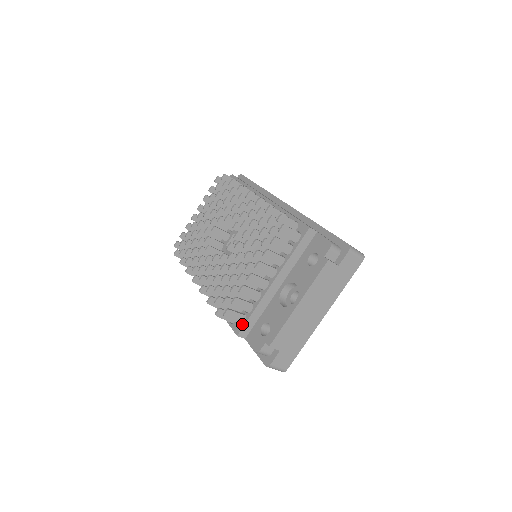
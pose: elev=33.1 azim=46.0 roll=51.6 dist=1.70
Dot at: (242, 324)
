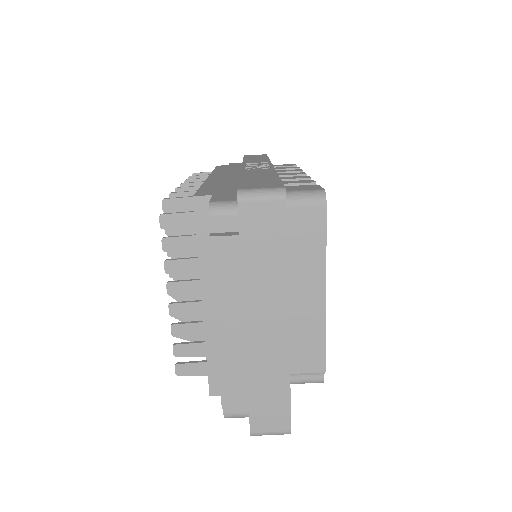
Dot at: (208, 377)
